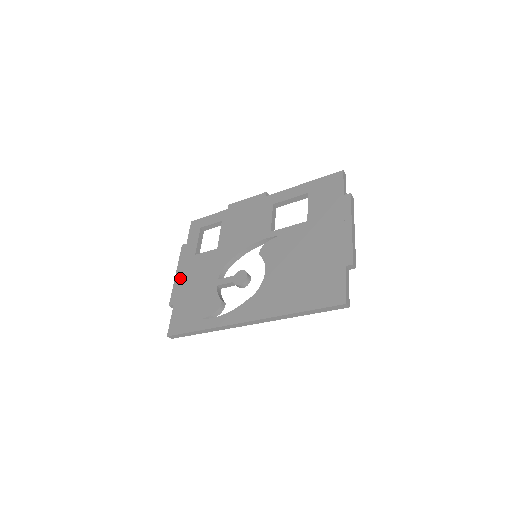
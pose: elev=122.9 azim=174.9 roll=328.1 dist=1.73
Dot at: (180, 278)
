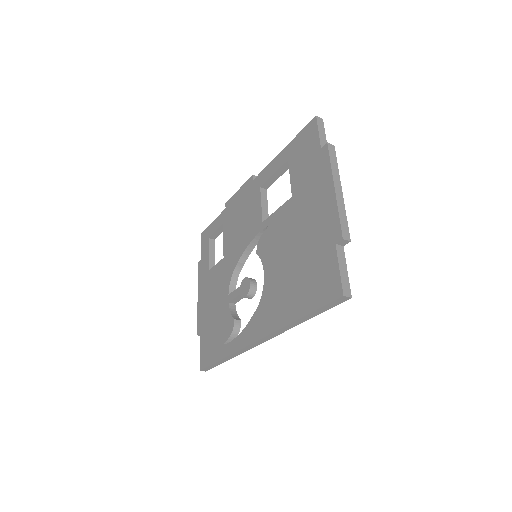
Dot at: (201, 301)
